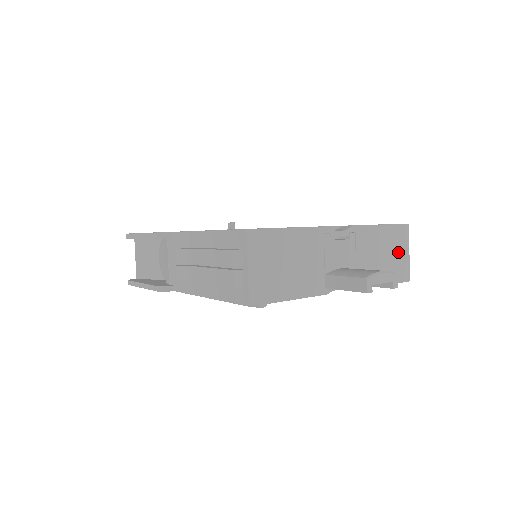
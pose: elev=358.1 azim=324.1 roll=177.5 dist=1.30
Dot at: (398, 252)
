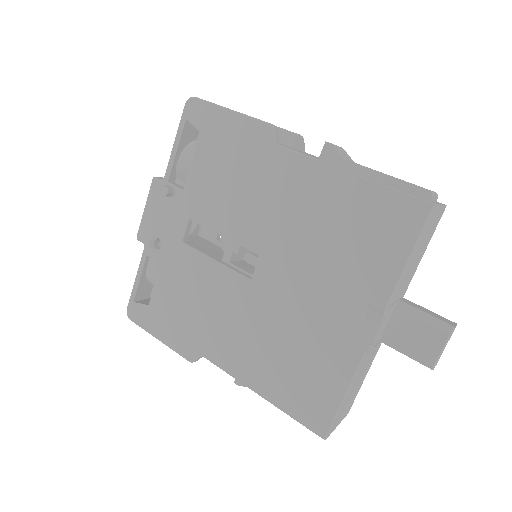
Dot at: (430, 228)
